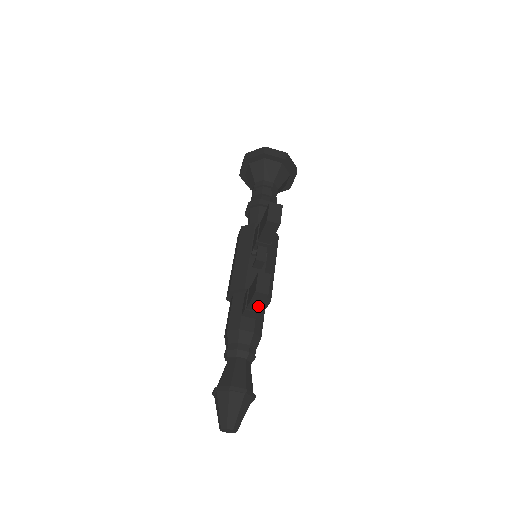
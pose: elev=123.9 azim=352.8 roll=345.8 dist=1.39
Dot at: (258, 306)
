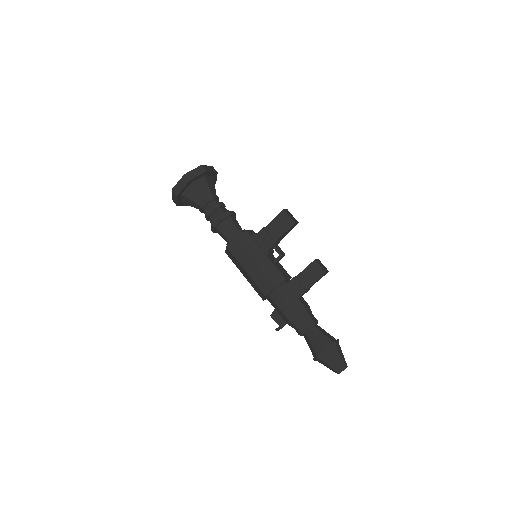
Dot at: occluded
